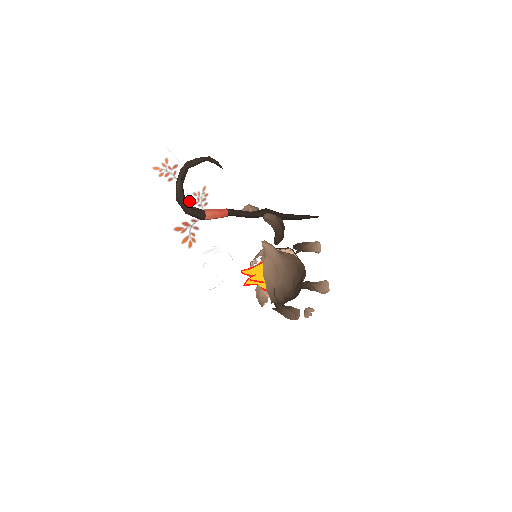
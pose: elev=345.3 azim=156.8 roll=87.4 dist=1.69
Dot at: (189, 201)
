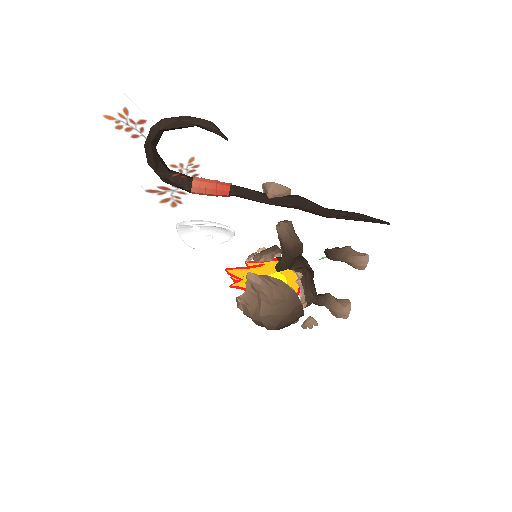
Dot at: (163, 173)
